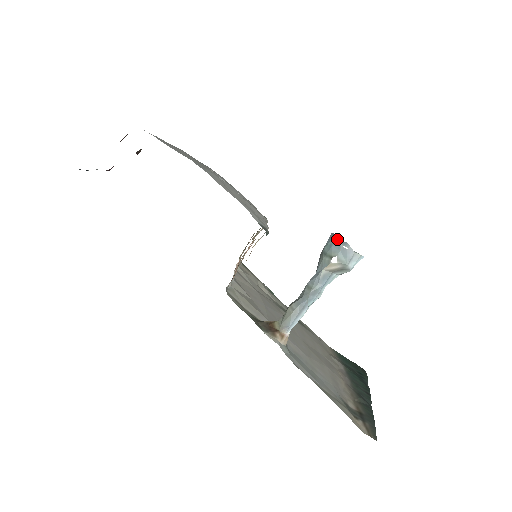
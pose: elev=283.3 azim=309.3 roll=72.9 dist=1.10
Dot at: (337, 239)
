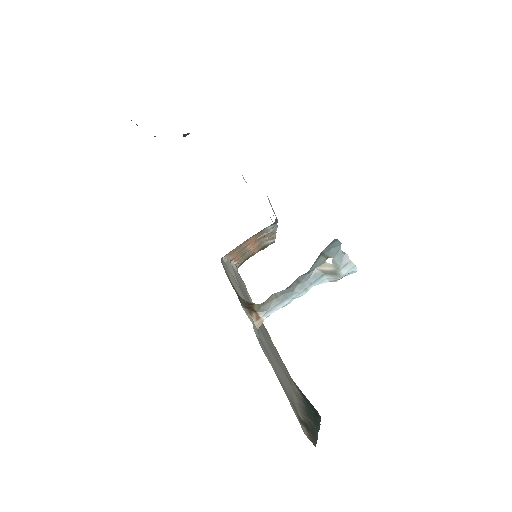
Dot at: (338, 244)
